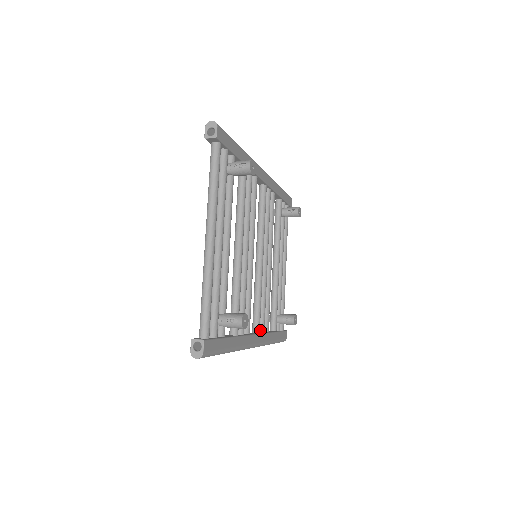
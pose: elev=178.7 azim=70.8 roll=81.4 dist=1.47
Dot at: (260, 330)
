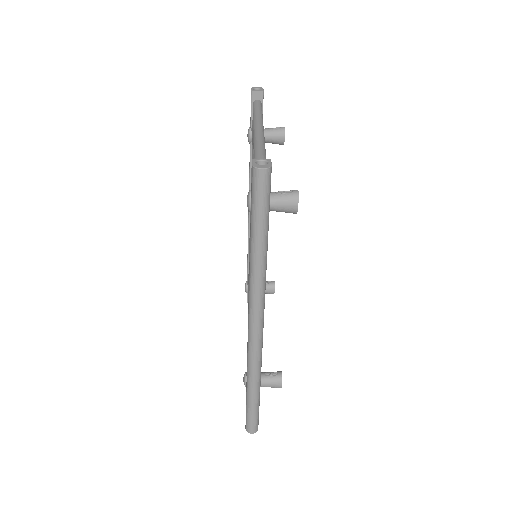
Dot at: occluded
